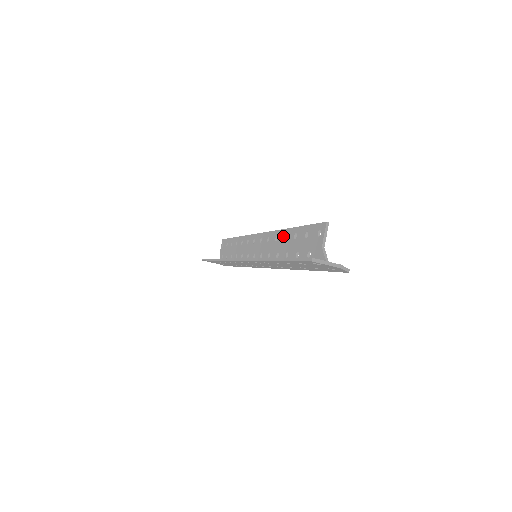
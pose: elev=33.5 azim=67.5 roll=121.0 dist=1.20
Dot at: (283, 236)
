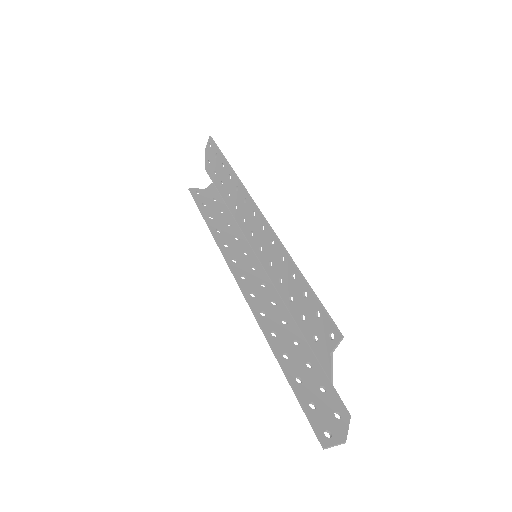
Dot at: (291, 271)
